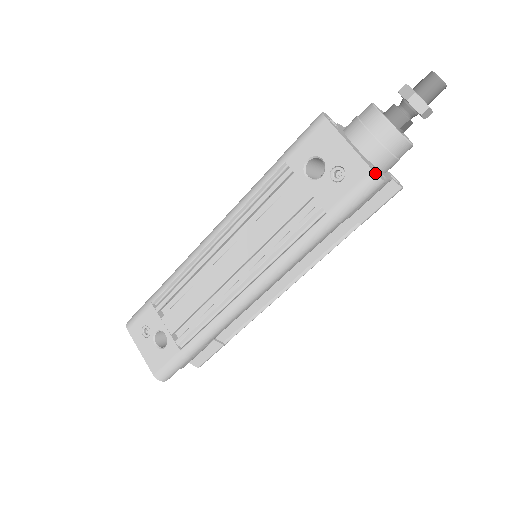
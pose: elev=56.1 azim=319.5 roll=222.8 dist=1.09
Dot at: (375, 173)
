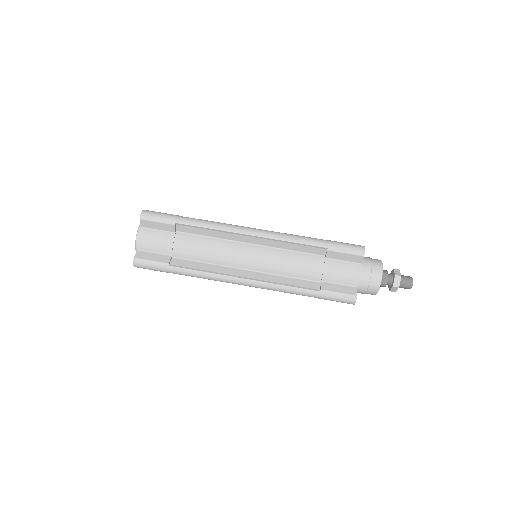
Dot at: occluded
